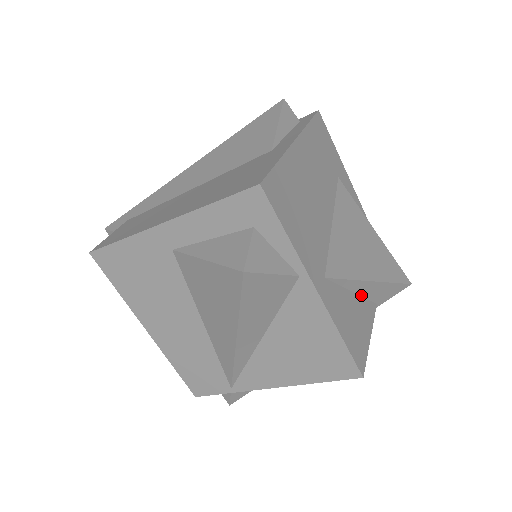
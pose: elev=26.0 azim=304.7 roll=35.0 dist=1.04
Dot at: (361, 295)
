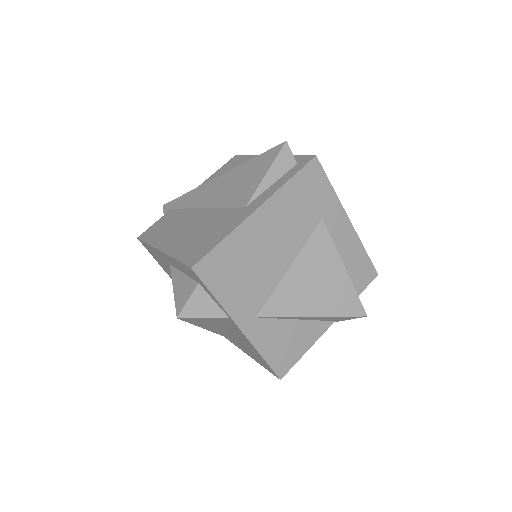
Dot at: (309, 319)
